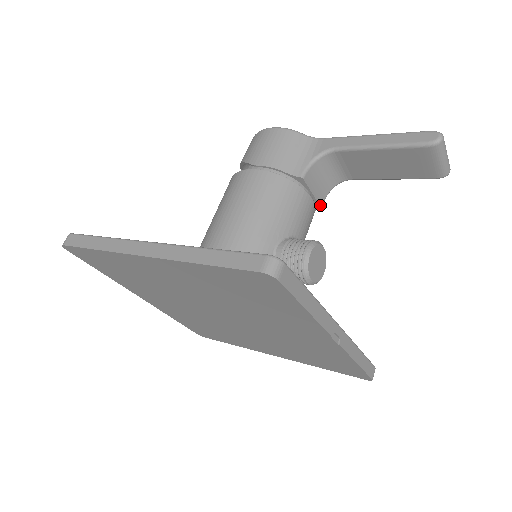
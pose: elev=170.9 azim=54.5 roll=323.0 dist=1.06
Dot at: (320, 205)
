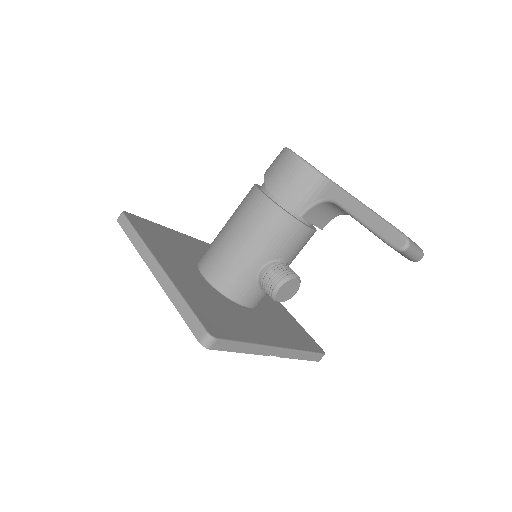
Dot at: (321, 228)
